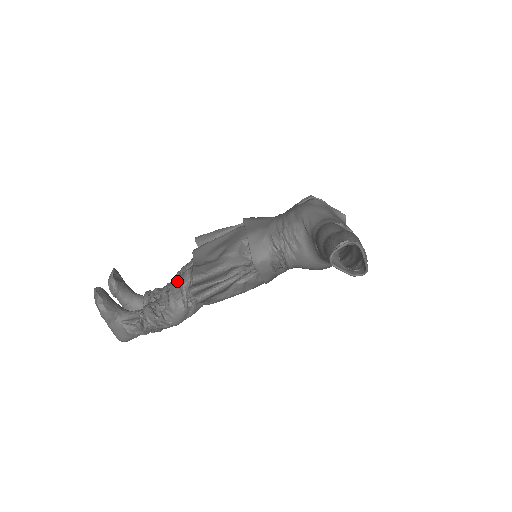
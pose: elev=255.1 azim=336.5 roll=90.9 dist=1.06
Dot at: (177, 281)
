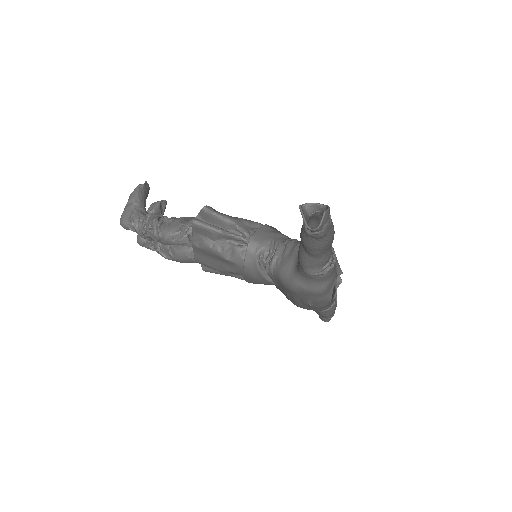
Dot at: (193, 217)
